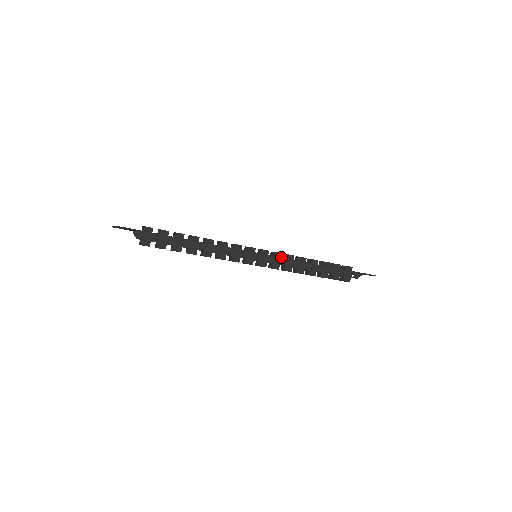
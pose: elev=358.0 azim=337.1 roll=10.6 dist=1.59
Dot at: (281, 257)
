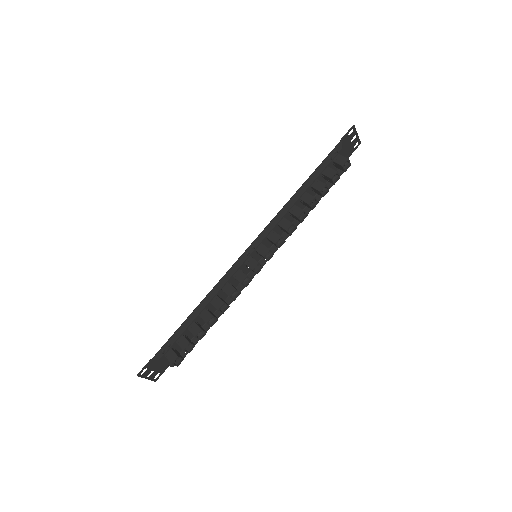
Dot at: (264, 229)
